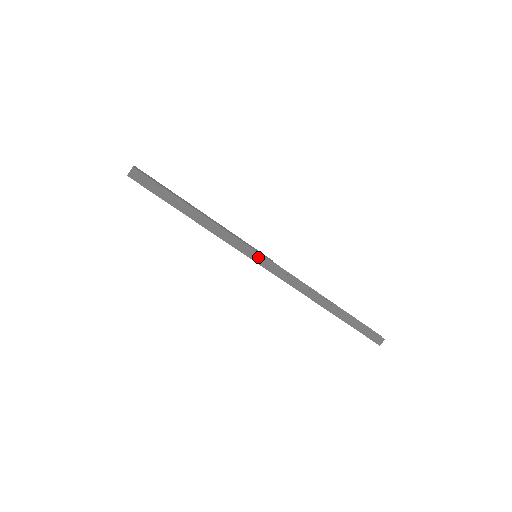
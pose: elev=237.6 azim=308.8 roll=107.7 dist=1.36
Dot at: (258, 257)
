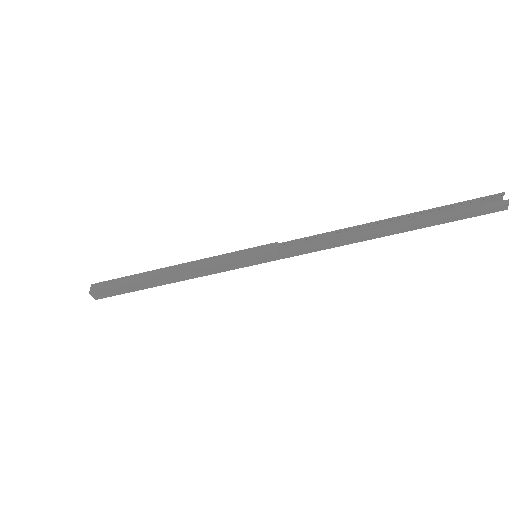
Dot at: (257, 260)
